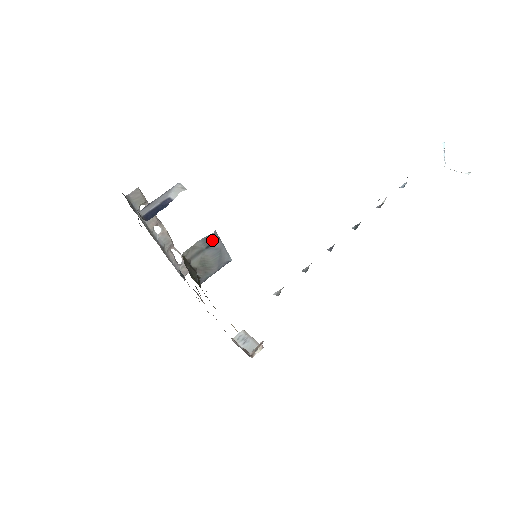
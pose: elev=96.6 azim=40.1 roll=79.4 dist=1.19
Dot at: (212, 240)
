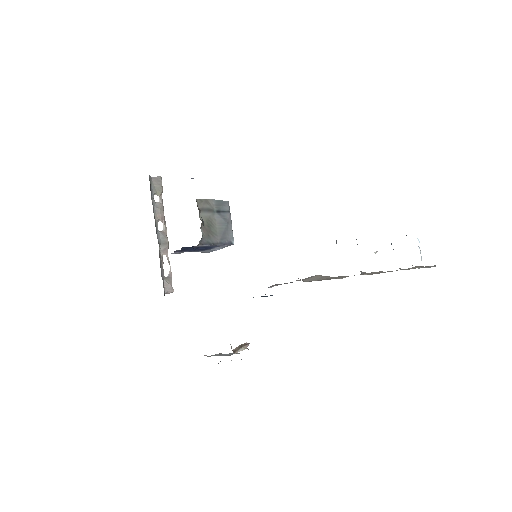
Dot at: (224, 208)
